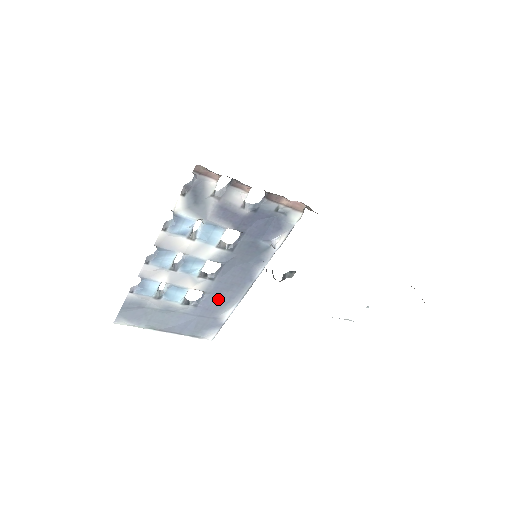
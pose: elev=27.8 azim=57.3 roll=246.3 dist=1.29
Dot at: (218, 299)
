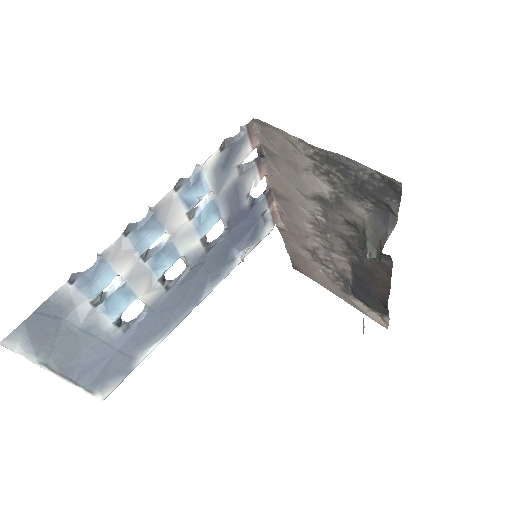
Dot at: (153, 324)
